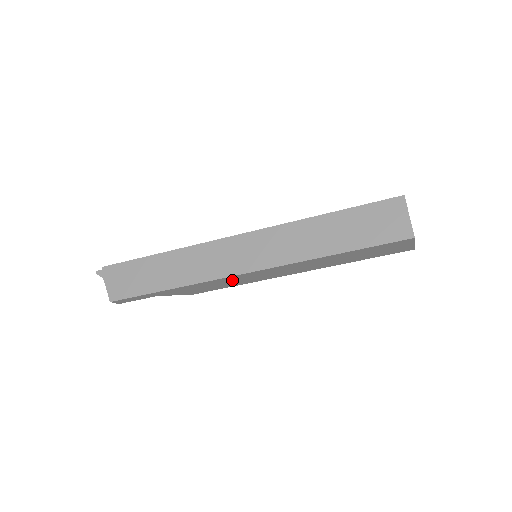
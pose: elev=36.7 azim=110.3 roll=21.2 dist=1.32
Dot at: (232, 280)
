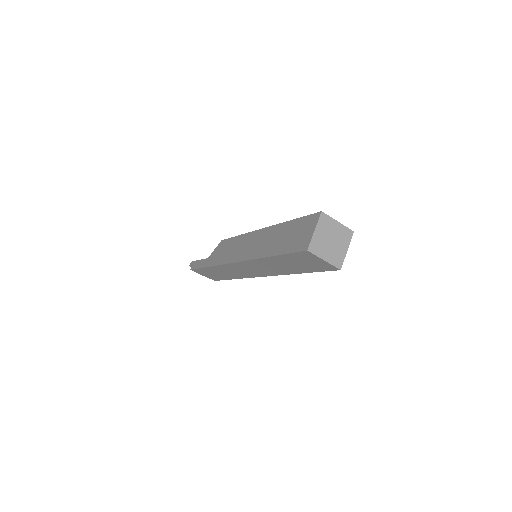
Dot at: occluded
